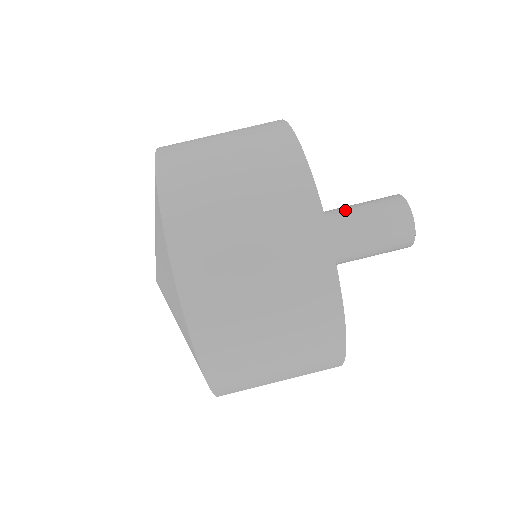
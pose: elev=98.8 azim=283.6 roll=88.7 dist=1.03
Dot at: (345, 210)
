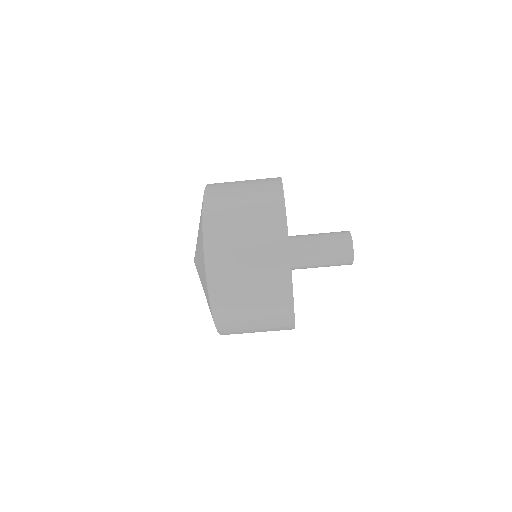
Dot at: (313, 234)
